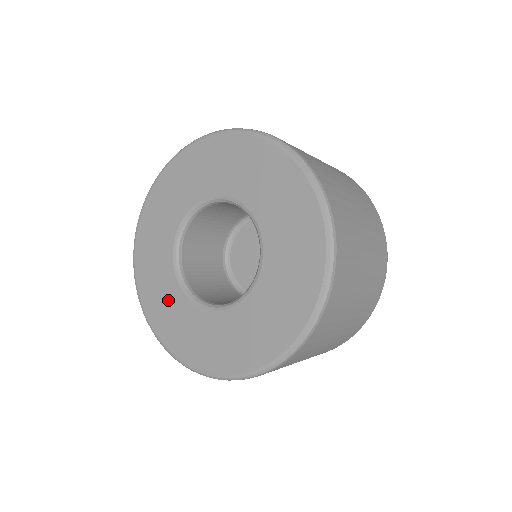
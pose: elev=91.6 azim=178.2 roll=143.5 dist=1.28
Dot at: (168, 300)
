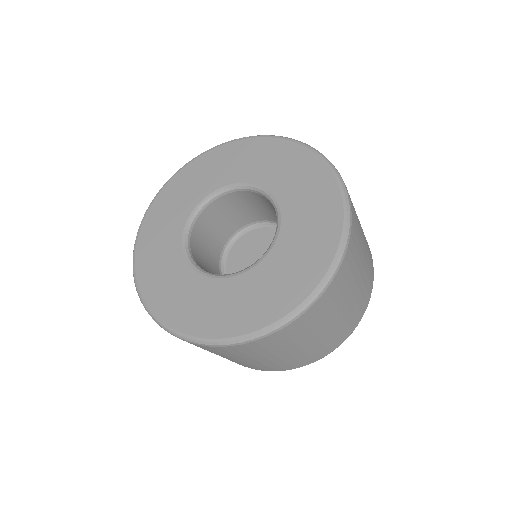
Dot at: (164, 254)
